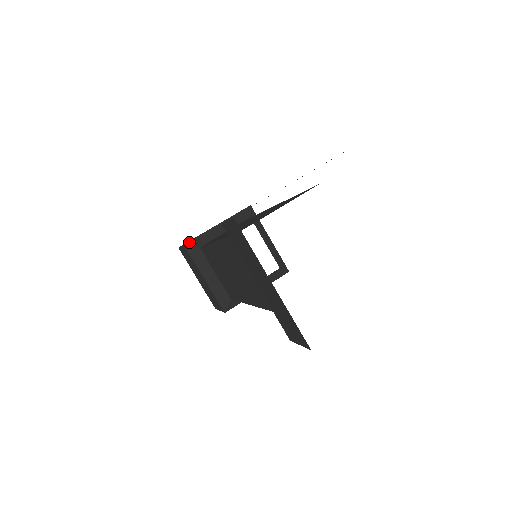
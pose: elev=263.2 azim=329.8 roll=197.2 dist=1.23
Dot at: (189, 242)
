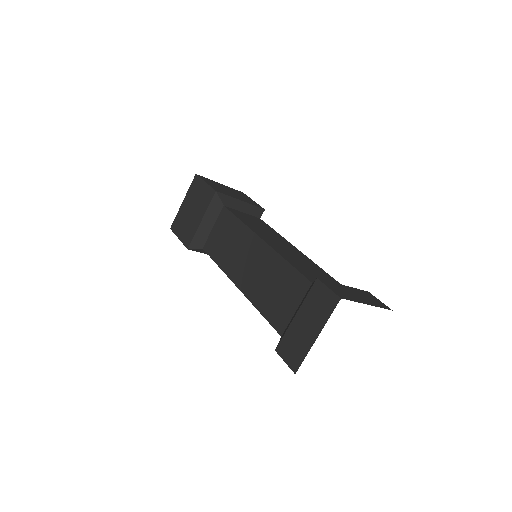
Dot at: (220, 193)
